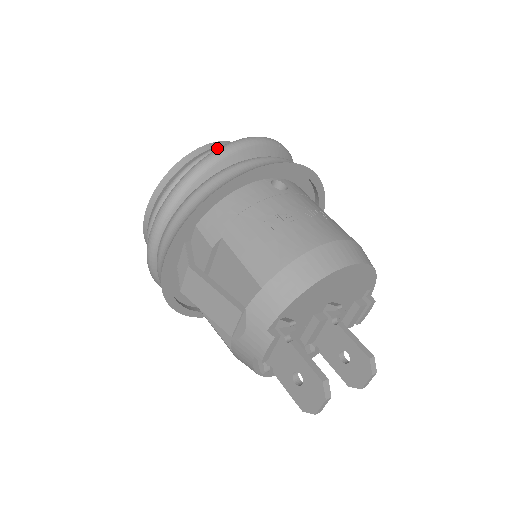
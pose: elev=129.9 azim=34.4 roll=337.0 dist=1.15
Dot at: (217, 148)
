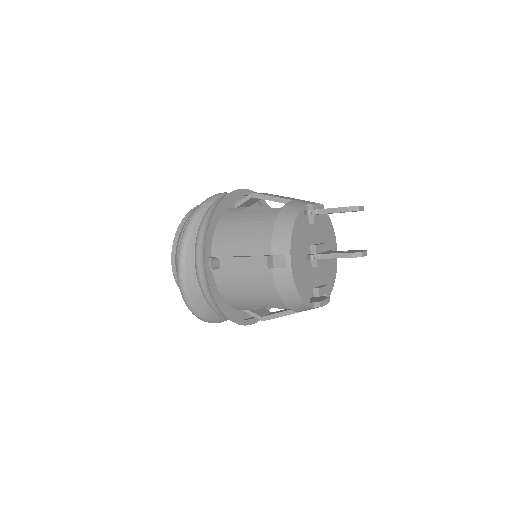
Dot at: occluded
